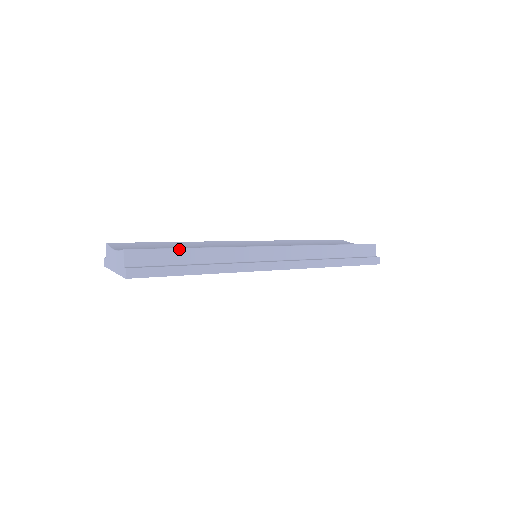
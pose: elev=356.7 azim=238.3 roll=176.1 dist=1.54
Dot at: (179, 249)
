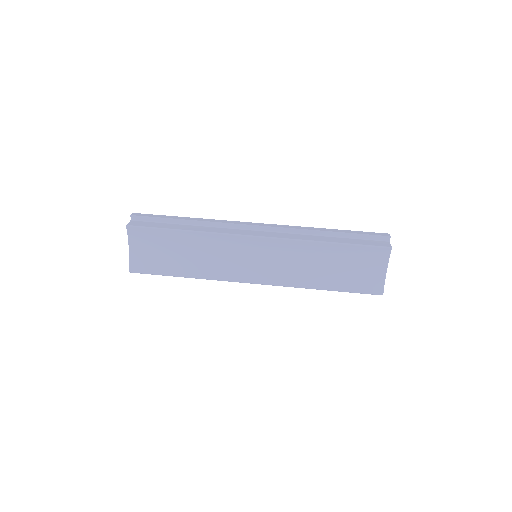
Dot at: occluded
